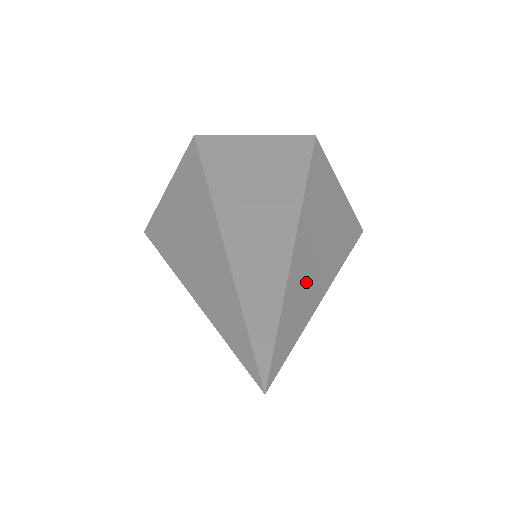
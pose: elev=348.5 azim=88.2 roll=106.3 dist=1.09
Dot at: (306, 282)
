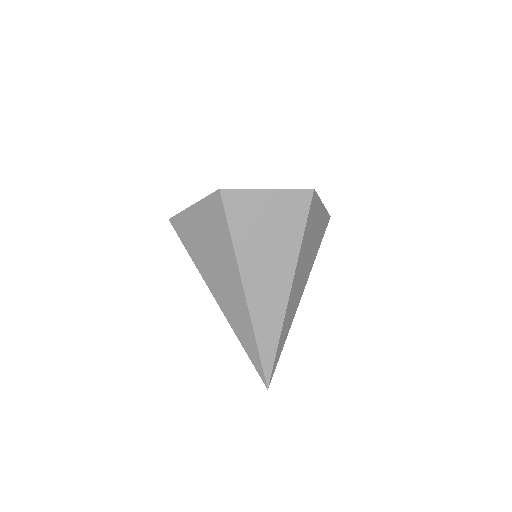
Dot at: (291, 312)
